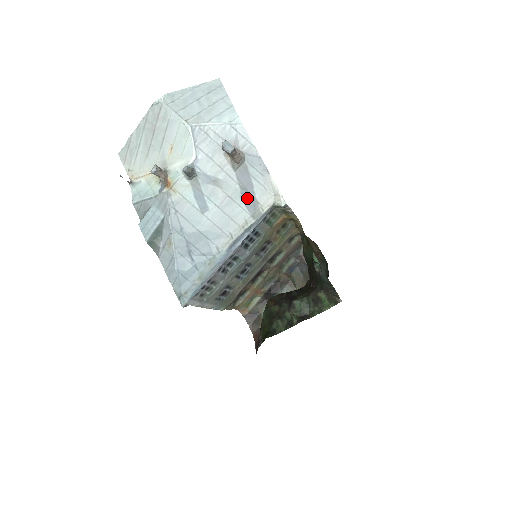
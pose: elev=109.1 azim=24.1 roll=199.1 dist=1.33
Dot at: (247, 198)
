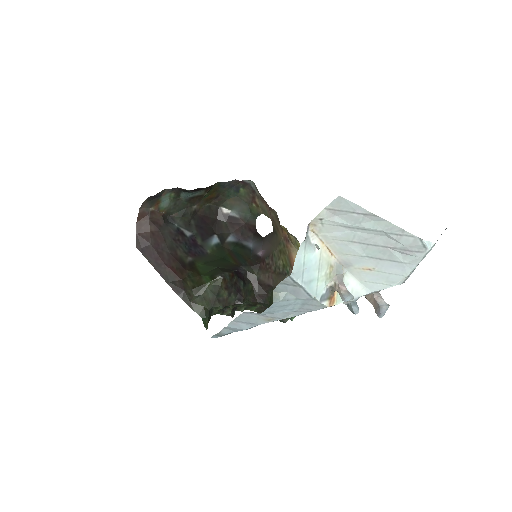
Dot at: occluded
